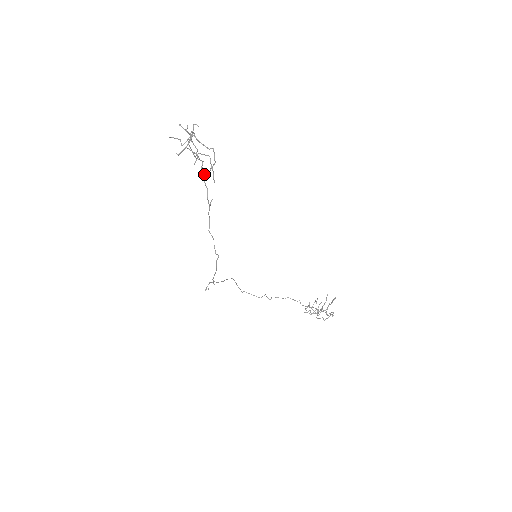
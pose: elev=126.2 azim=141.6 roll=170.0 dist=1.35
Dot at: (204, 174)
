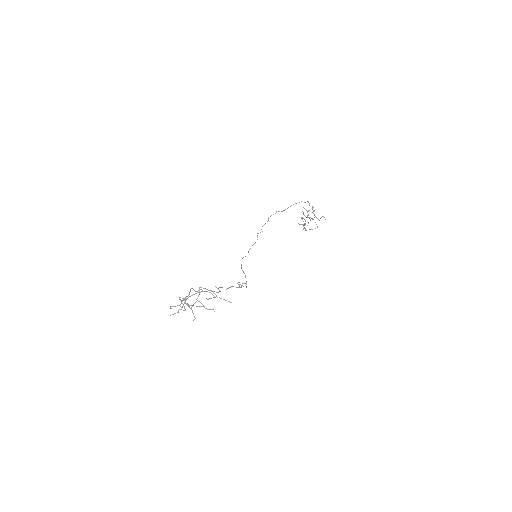
Dot at: occluded
